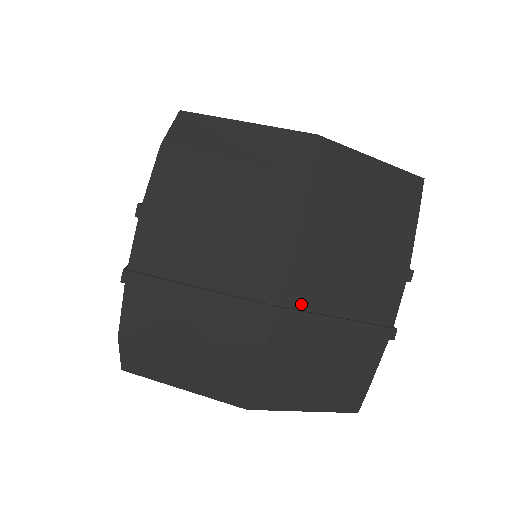
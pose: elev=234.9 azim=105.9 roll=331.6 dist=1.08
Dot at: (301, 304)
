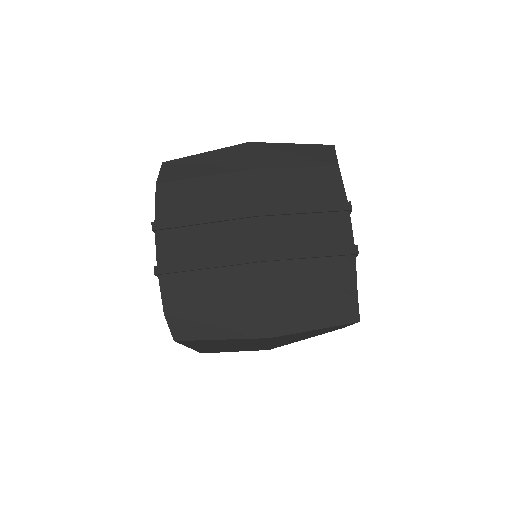
Dot at: (278, 247)
